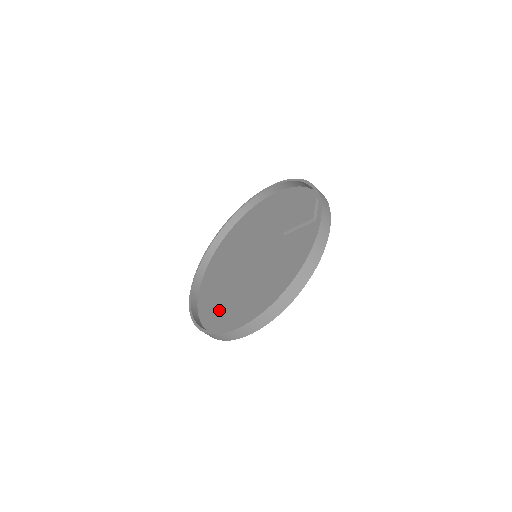
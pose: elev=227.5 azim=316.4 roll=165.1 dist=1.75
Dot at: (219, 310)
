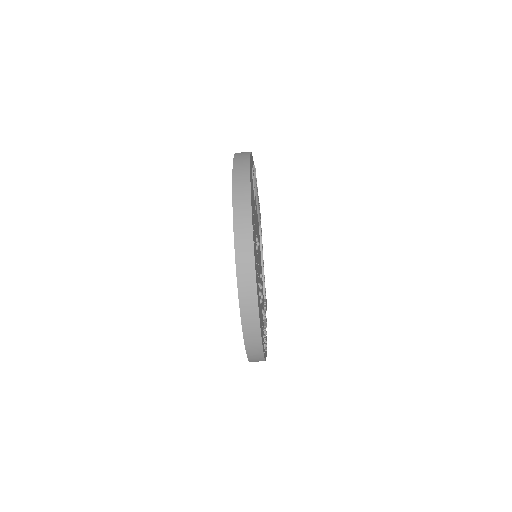
Dot at: occluded
